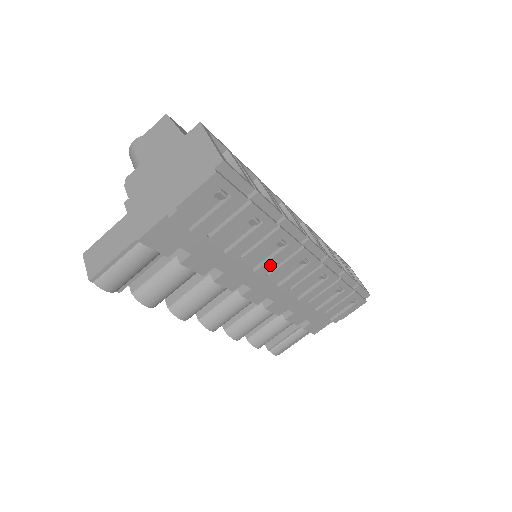
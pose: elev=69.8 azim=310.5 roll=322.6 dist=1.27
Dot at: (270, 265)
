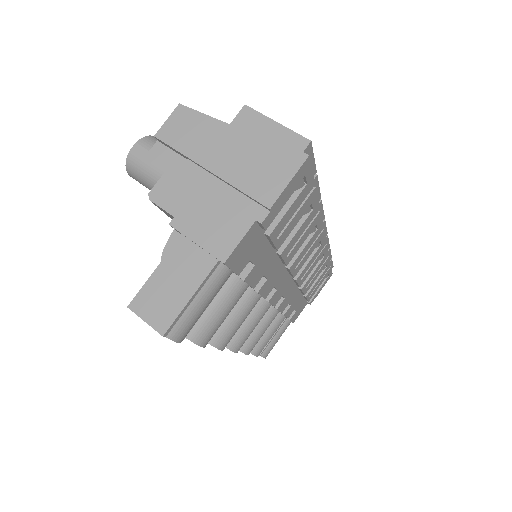
Dot at: (300, 257)
